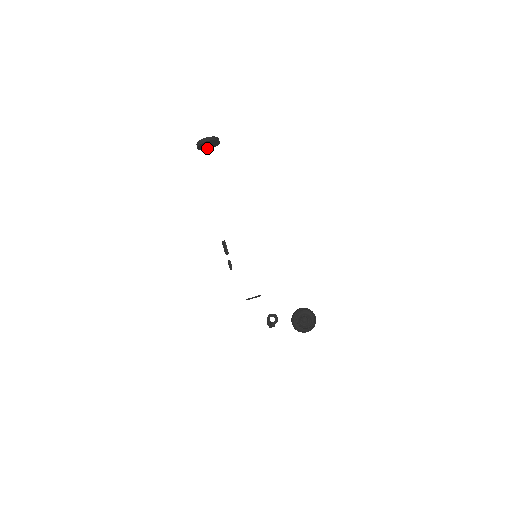
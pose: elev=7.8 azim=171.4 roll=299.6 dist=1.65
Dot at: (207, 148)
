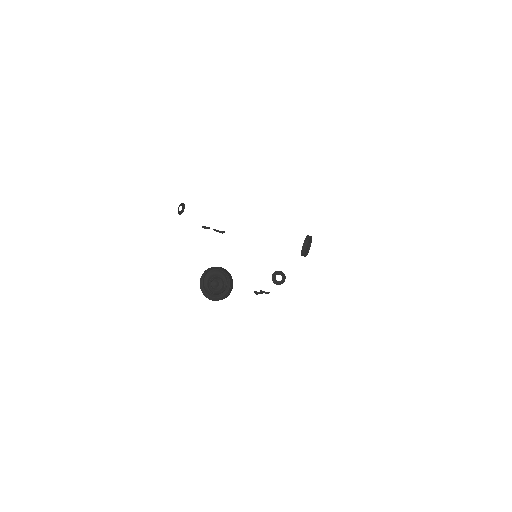
Dot at: (206, 282)
